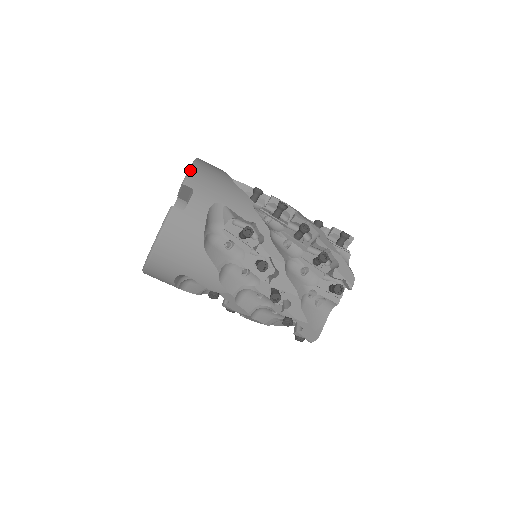
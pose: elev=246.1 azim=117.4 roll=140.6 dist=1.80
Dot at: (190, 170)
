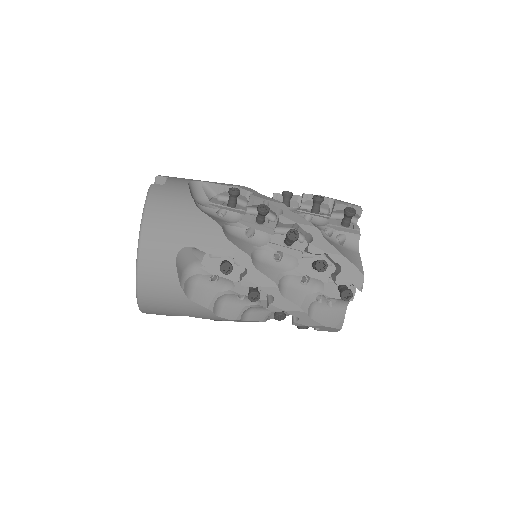
Dot at: occluded
